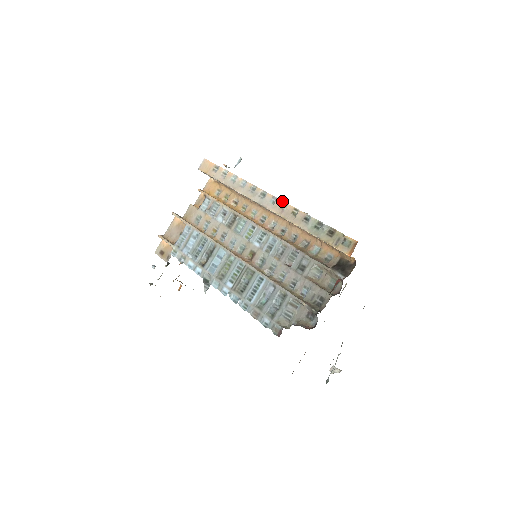
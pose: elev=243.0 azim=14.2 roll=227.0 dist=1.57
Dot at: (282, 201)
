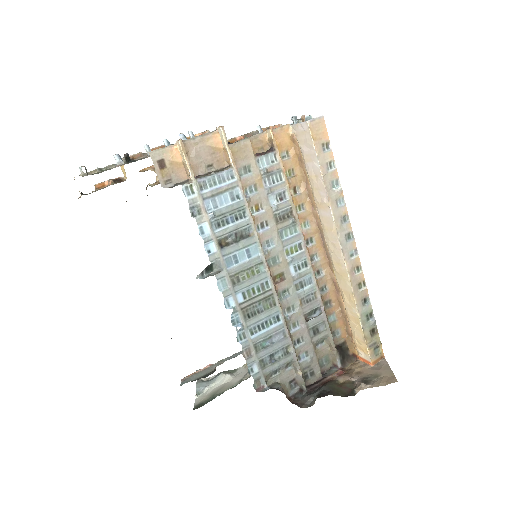
Dot at: (360, 263)
